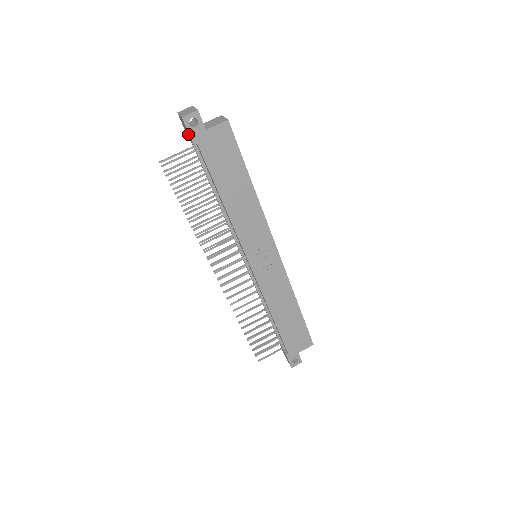
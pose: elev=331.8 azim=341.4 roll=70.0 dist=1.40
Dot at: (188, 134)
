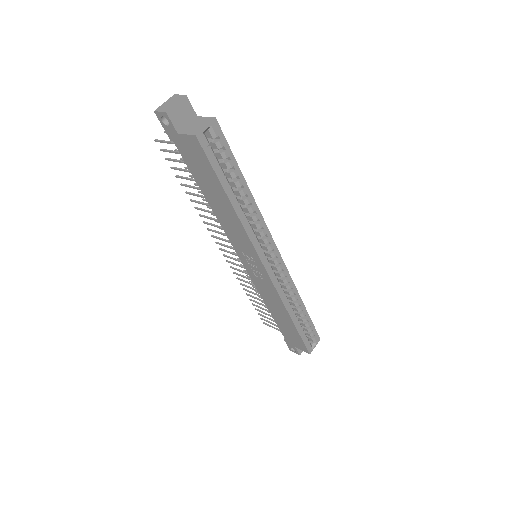
Dot at: occluded
